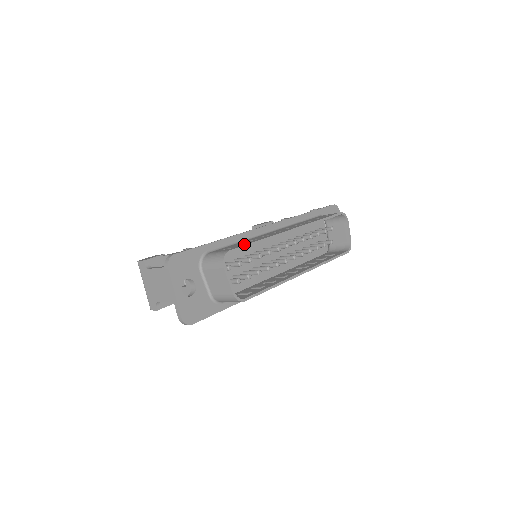
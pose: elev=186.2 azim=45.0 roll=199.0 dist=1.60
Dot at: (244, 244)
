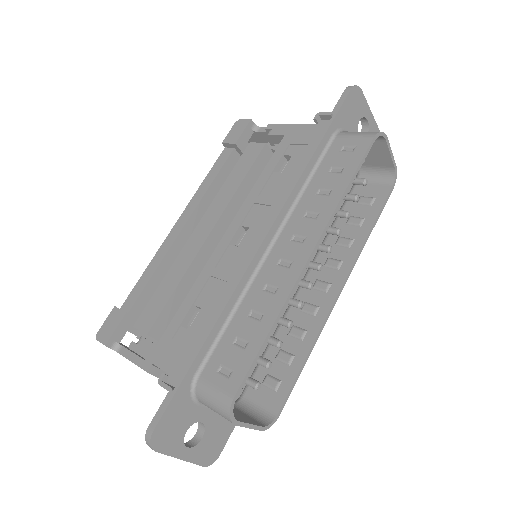
Dot at: (248, 356)
